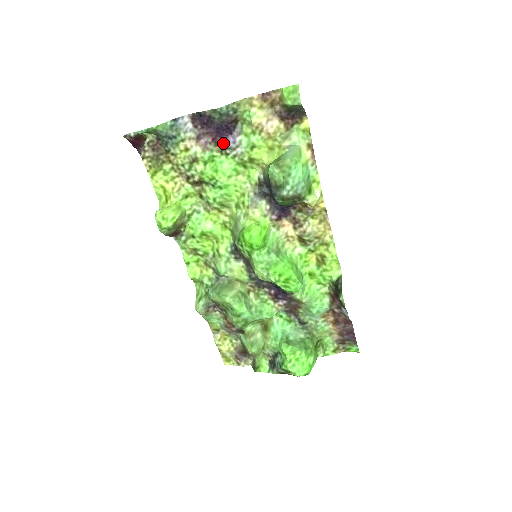
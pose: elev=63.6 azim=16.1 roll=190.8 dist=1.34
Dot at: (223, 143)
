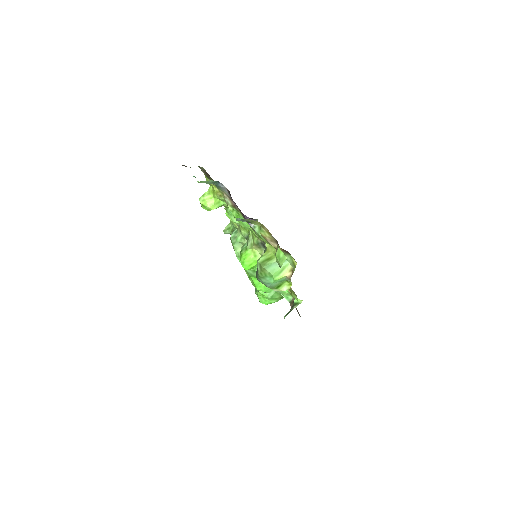
Dot at: (244, 217)
